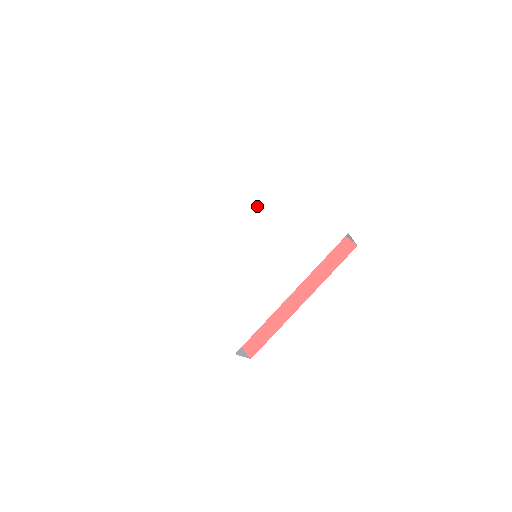
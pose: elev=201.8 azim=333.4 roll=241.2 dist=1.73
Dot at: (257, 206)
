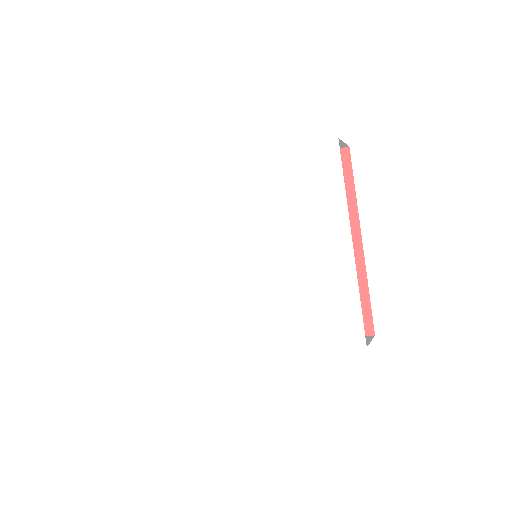
Dot at: (291, 207)
